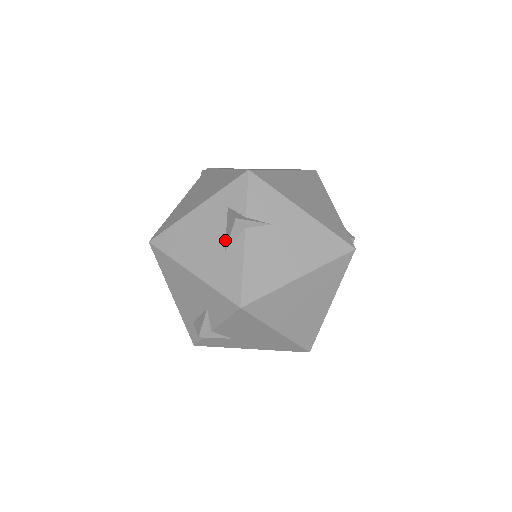
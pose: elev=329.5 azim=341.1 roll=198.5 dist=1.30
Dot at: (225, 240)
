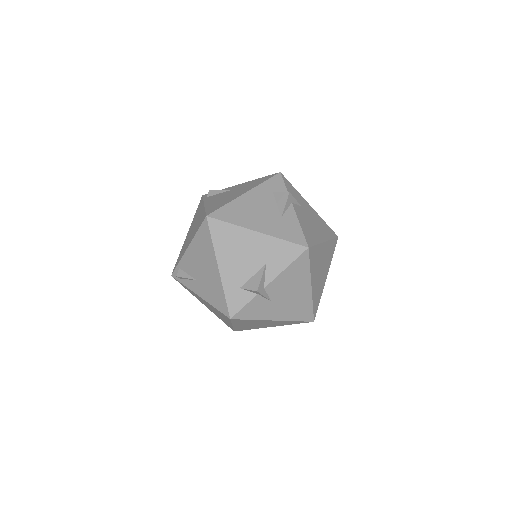
Dot at: (279, 210)
